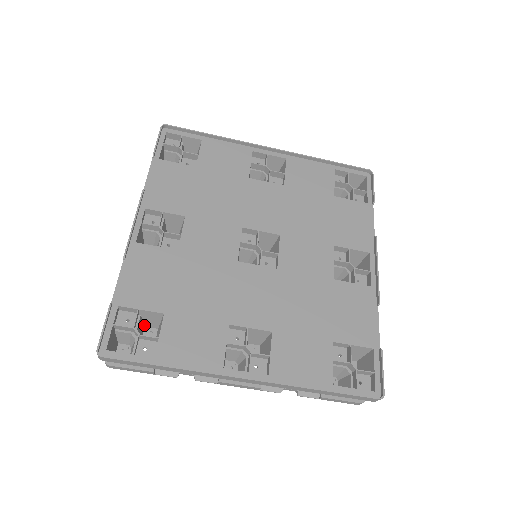
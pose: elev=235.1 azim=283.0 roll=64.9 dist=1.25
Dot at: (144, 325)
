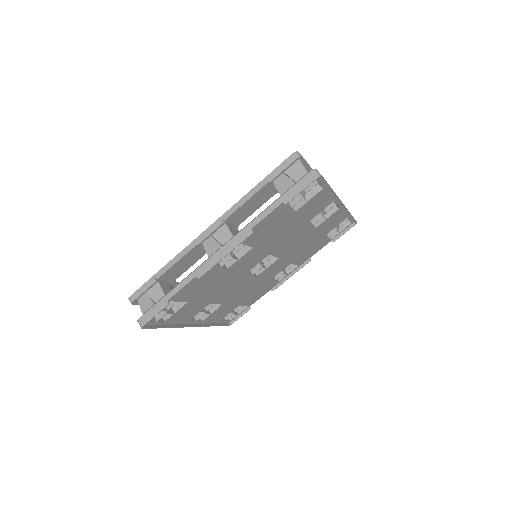
Dot at: (167, 285)
